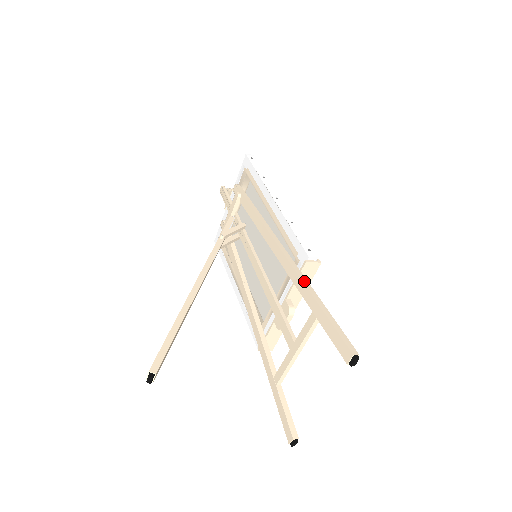
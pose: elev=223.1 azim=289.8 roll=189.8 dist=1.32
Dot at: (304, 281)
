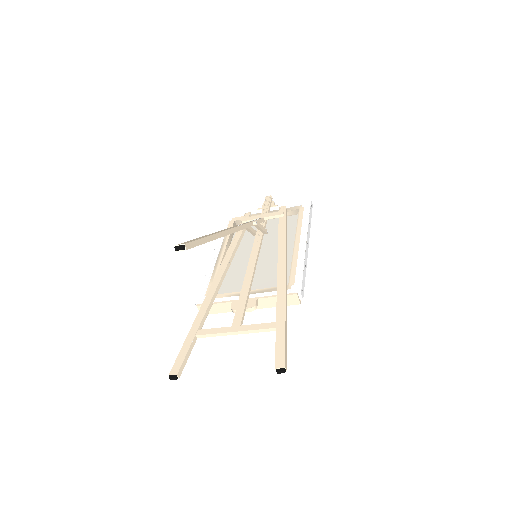
Dot at: (286, 302)
